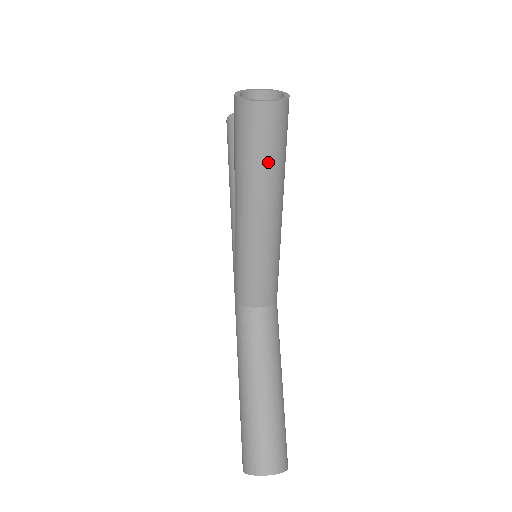
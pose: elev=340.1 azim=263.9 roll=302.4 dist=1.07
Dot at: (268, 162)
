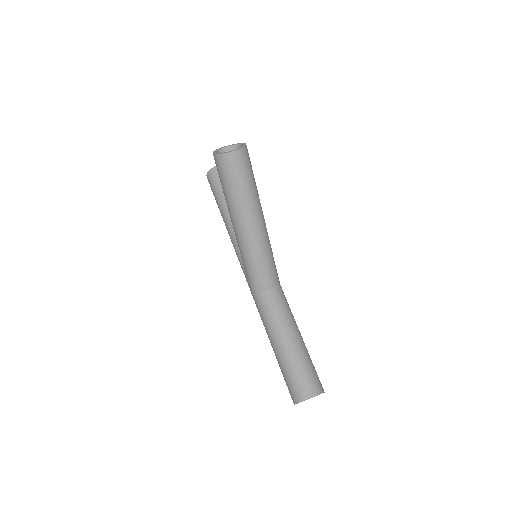
Dot at: (246, 187)
